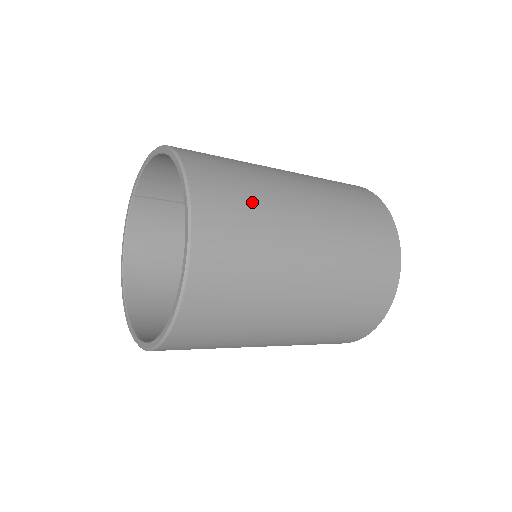
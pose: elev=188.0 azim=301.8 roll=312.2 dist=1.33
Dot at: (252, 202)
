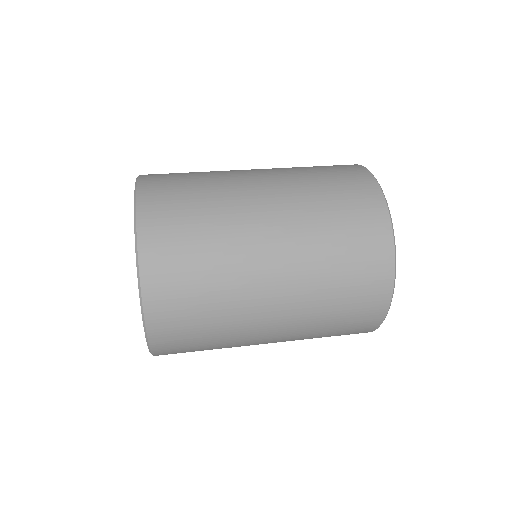
Dot at: (205, 259)
